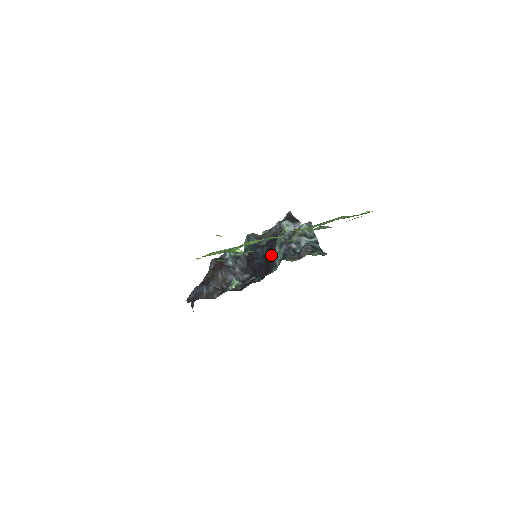
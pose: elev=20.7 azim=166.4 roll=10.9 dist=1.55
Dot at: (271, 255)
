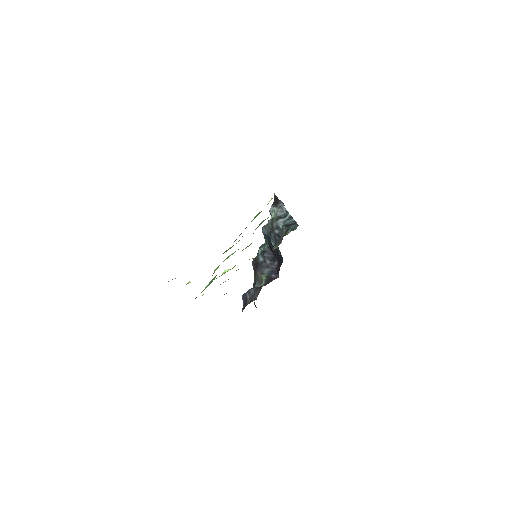
Dot at: occluded
